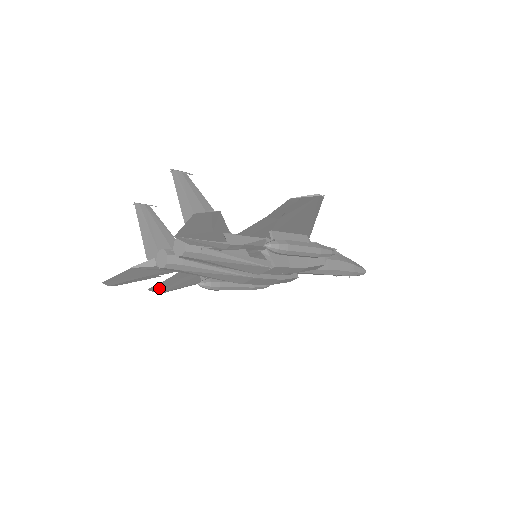
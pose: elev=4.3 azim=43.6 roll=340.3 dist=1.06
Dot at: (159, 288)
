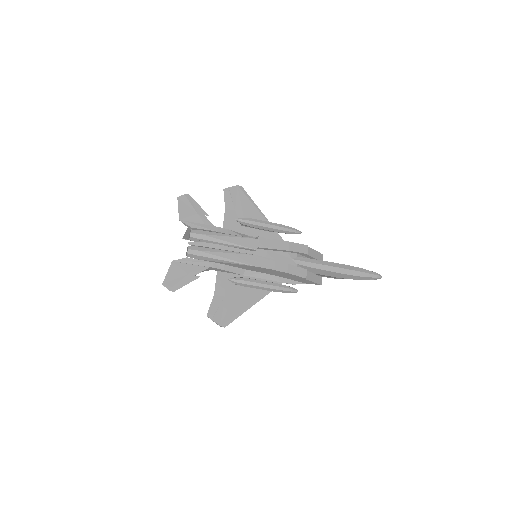
Dot at: (215, 315)
